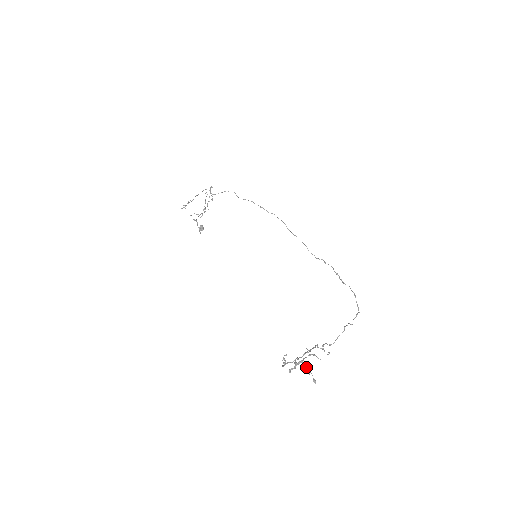
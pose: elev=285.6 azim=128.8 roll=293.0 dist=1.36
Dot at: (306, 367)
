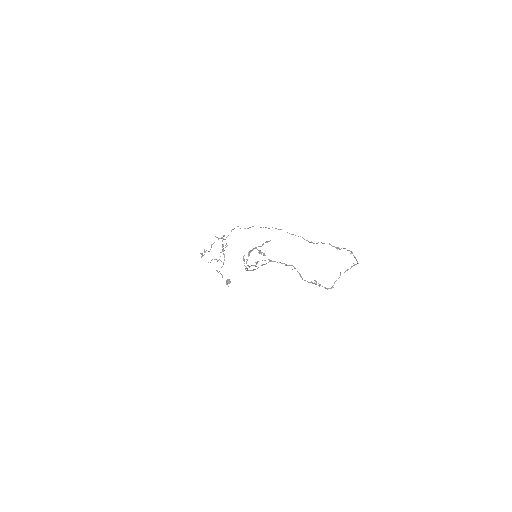
Dot at: occluded
